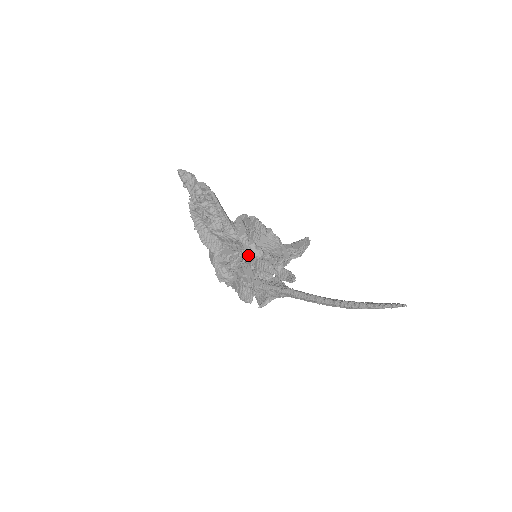
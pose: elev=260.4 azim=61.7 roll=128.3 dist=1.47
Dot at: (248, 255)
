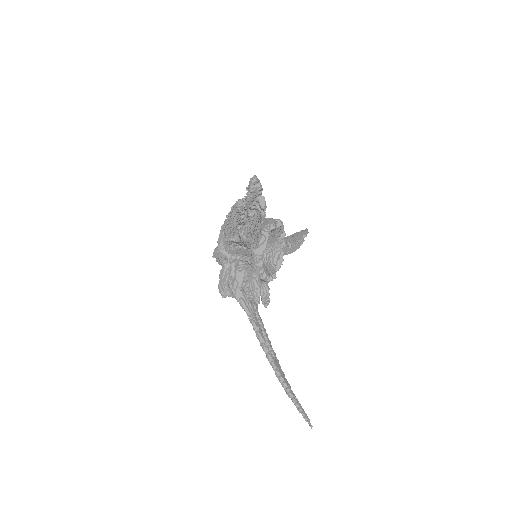
Dot at: occluded
